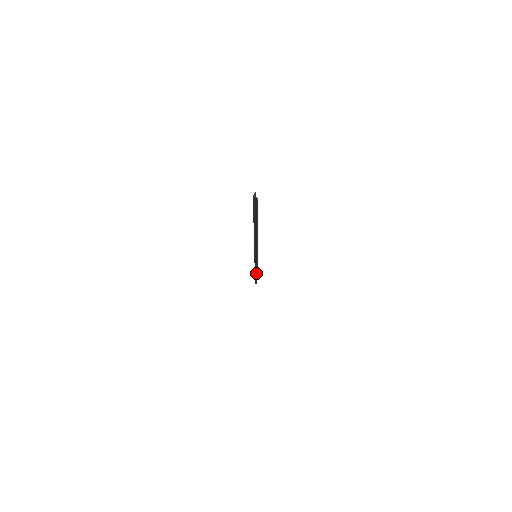
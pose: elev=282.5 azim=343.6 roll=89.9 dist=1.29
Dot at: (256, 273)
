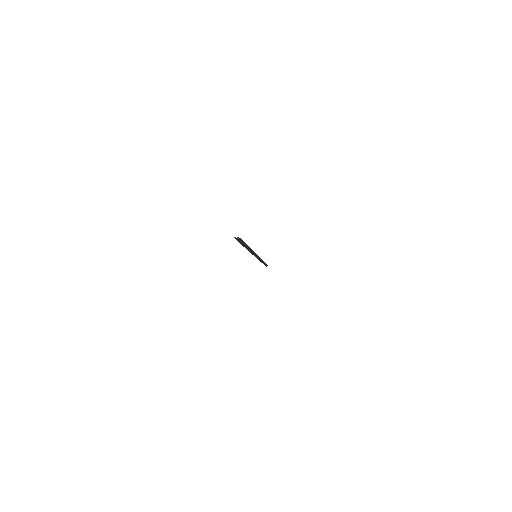
Dot at: (263, 262)
